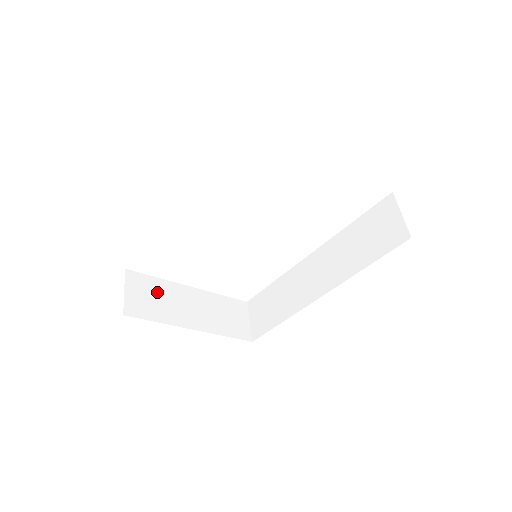
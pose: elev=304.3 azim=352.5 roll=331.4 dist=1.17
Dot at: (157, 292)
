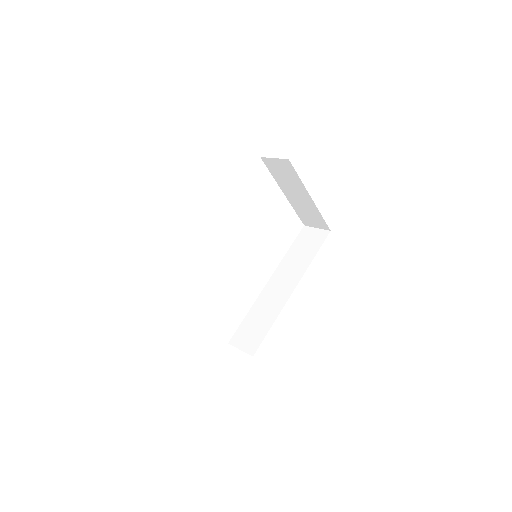
Dot at: occluded
